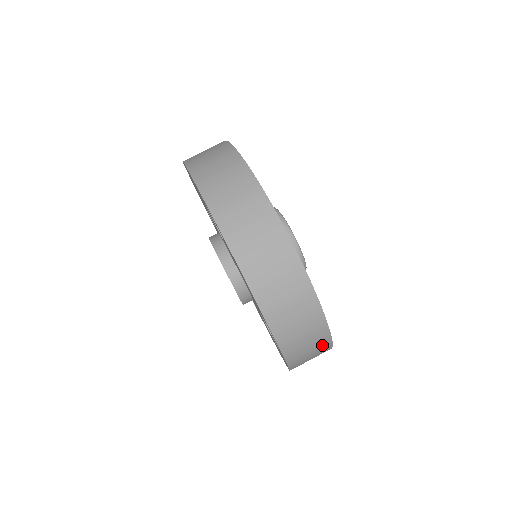
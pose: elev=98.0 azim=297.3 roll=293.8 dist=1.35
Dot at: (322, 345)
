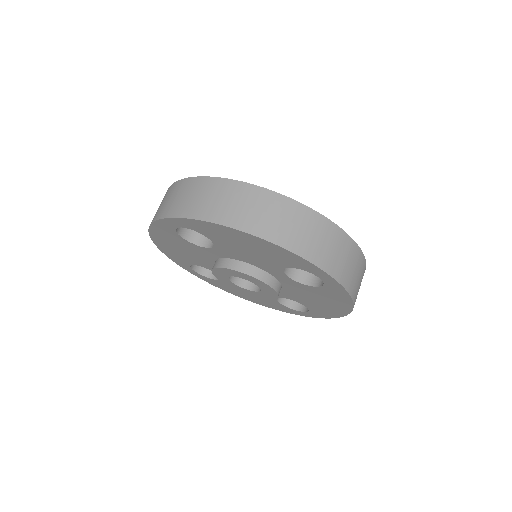
Dot at: (342, 242)
